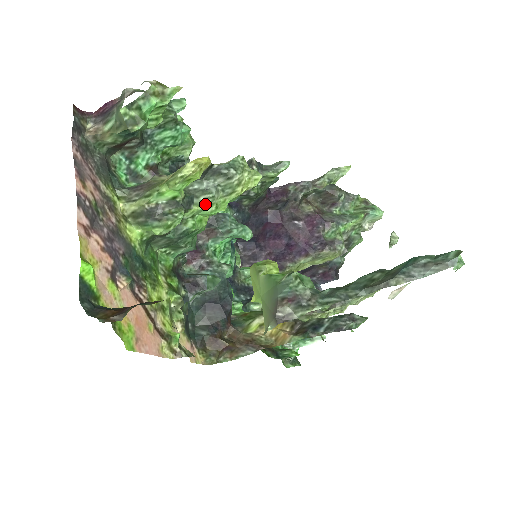
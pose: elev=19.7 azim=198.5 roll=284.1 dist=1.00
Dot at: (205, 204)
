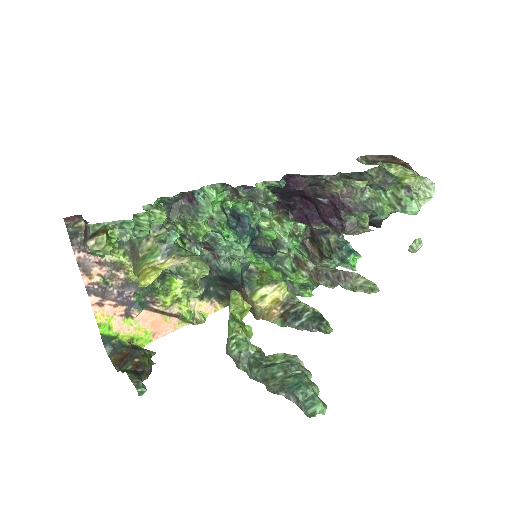
Dot at: occluded
